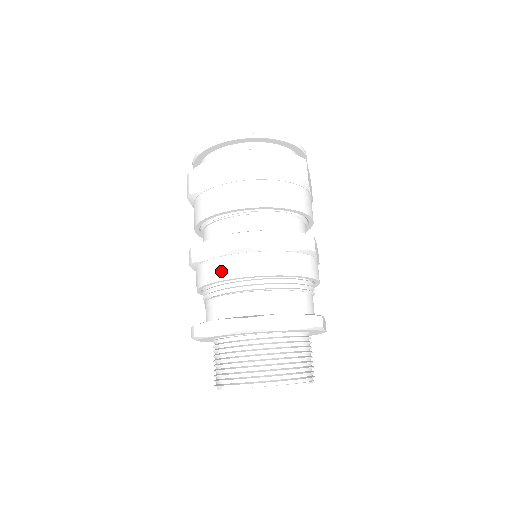
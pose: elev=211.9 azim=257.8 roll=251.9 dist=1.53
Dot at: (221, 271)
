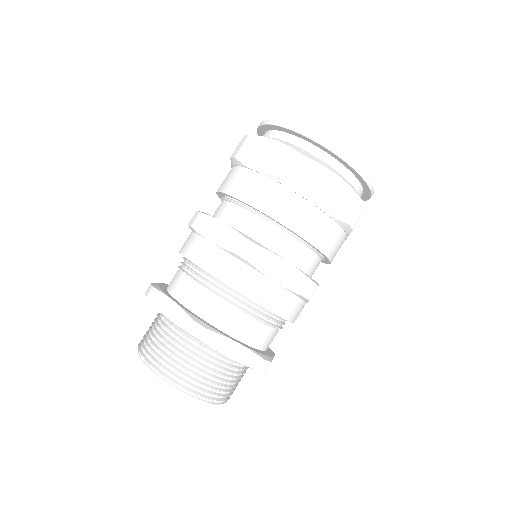
Dot at: occluded
